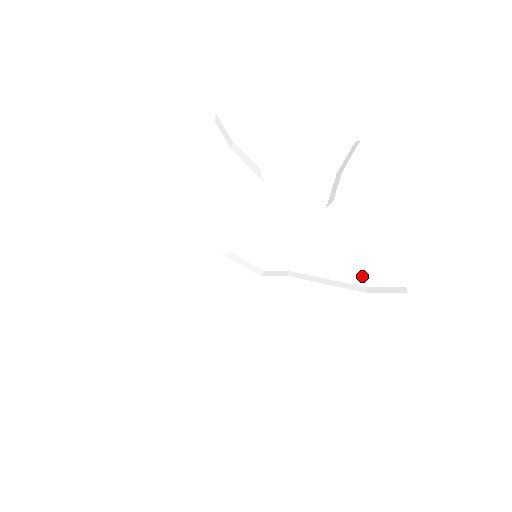
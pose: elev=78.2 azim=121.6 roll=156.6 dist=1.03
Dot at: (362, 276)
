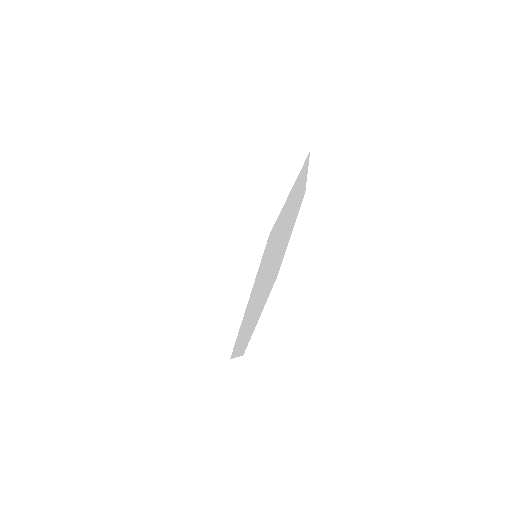
Dot at: occluded
